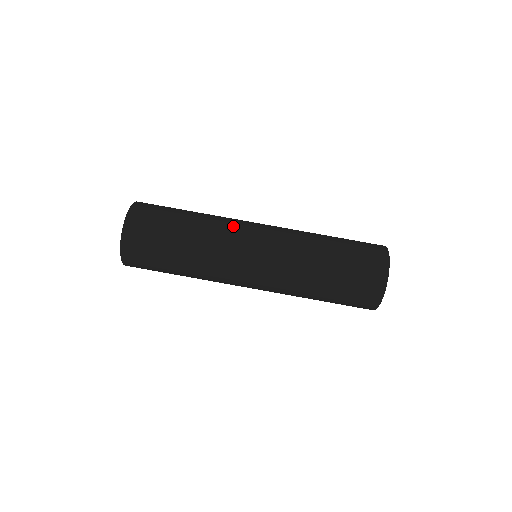
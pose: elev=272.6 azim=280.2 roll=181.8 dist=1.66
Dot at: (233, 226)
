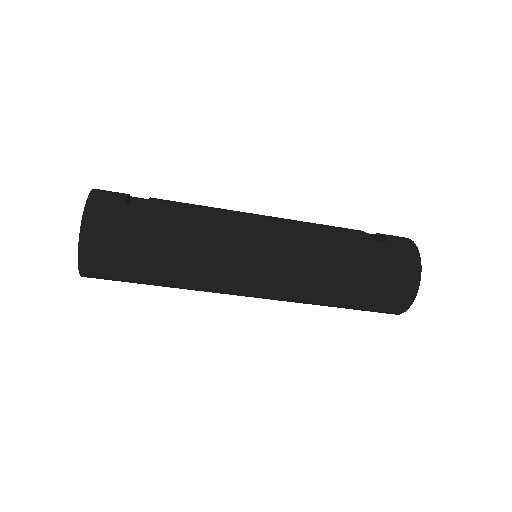
Dot at: (220, 290)
